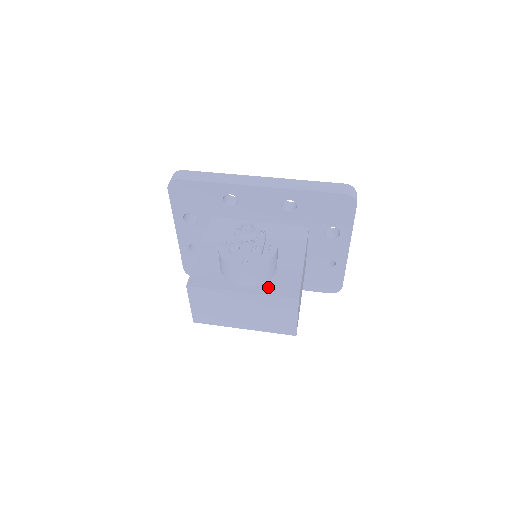
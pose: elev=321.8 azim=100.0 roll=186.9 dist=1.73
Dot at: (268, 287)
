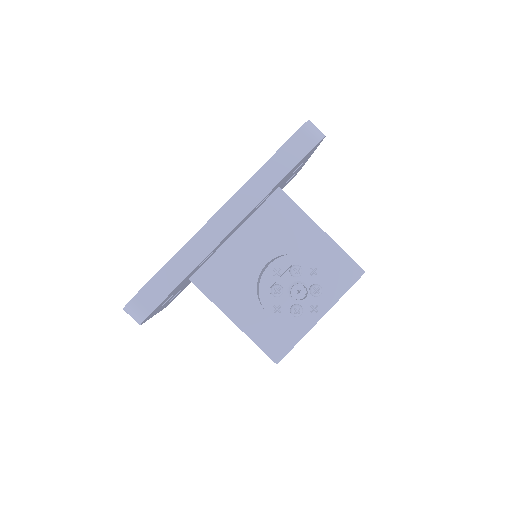
Dot at: (332, 290)
